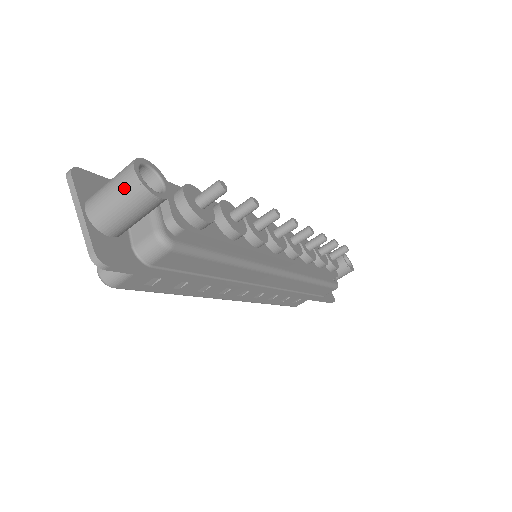
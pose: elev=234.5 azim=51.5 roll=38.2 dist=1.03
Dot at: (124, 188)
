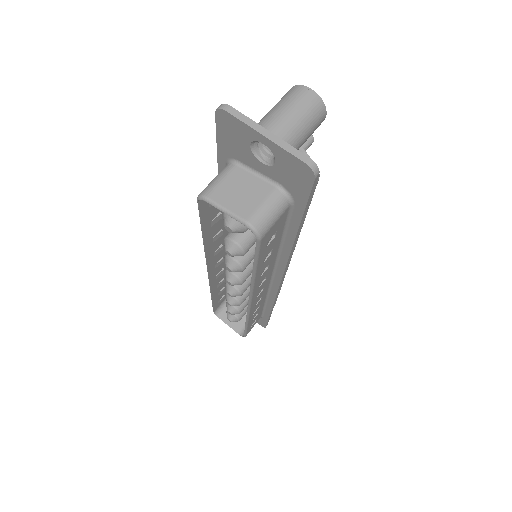
Dot at: (306, 104)
